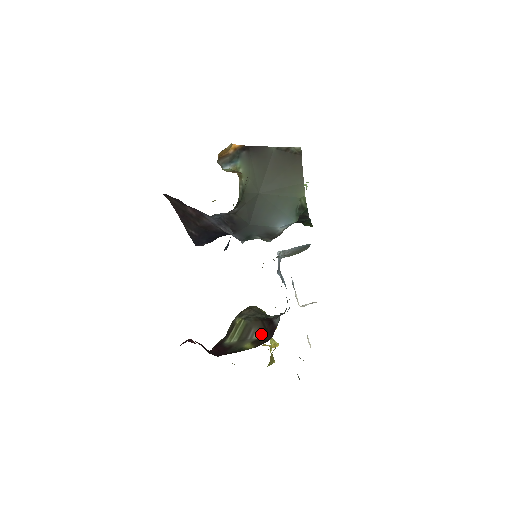
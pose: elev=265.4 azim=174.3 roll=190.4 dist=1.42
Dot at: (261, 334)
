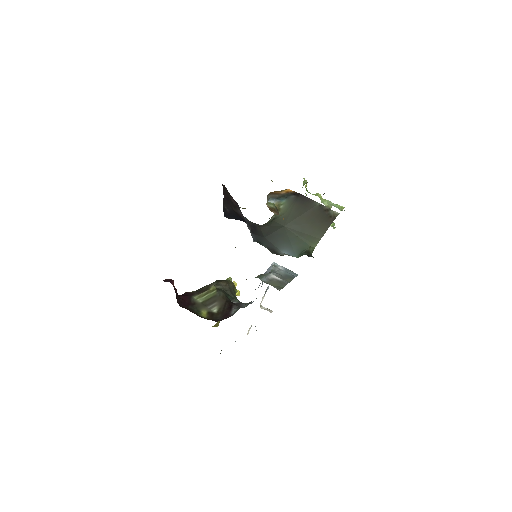
Dot at: (218, 311)
